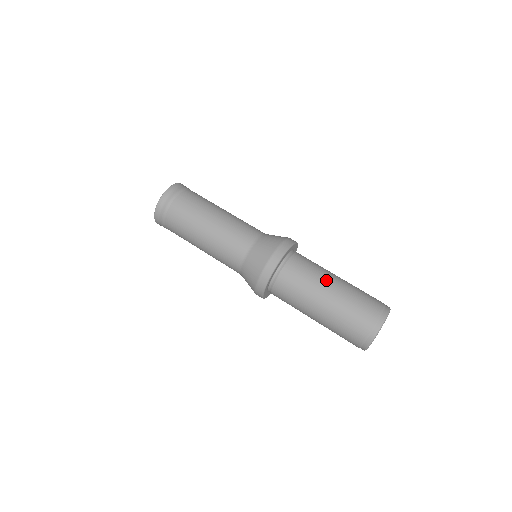
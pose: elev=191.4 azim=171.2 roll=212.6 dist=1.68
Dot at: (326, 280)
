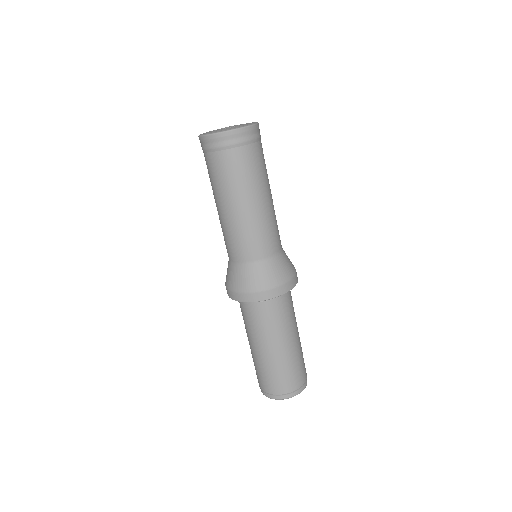
Dot at: (261, 342)
